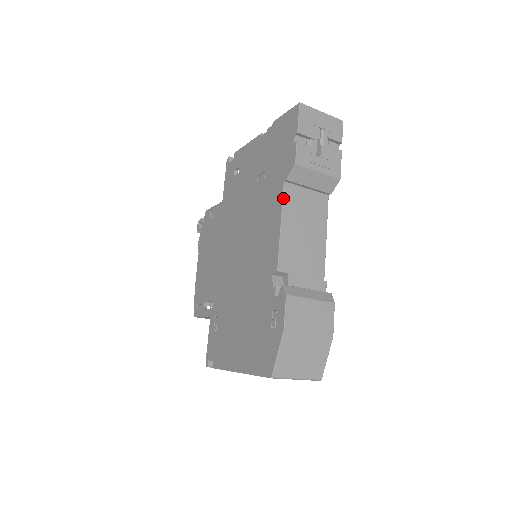
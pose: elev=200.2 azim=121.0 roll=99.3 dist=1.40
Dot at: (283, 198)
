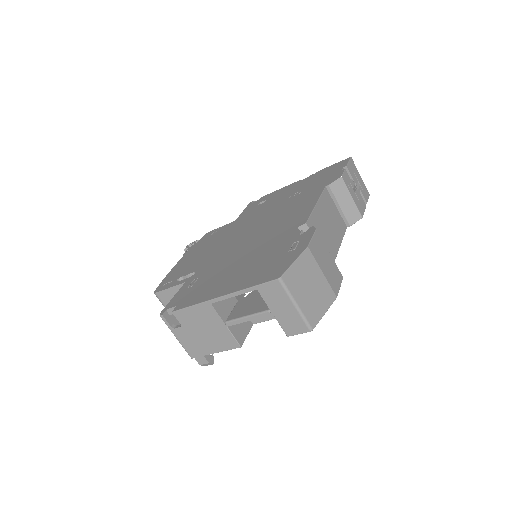
Dot at: (322, 193)
